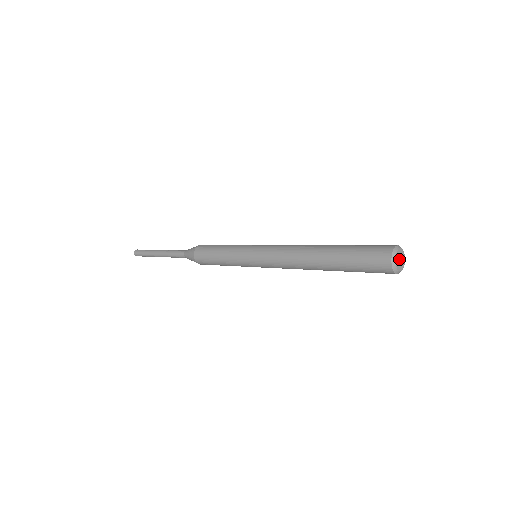
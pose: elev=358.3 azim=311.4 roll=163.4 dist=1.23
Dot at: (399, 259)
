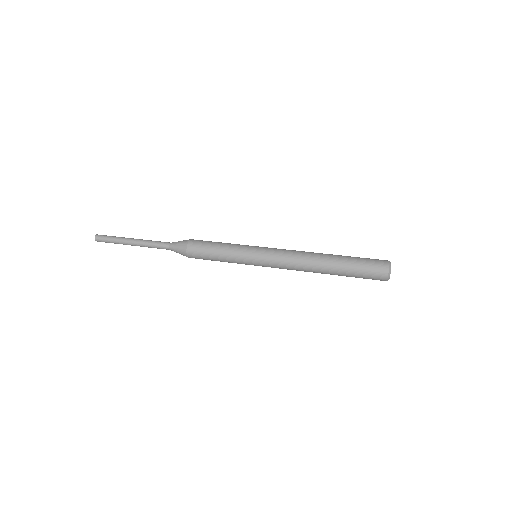
Dot at: occluded
